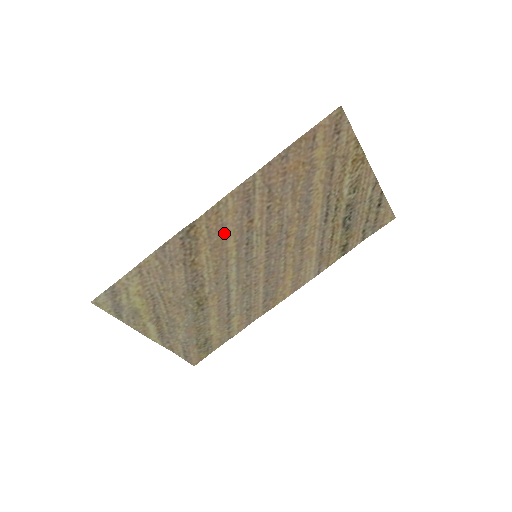
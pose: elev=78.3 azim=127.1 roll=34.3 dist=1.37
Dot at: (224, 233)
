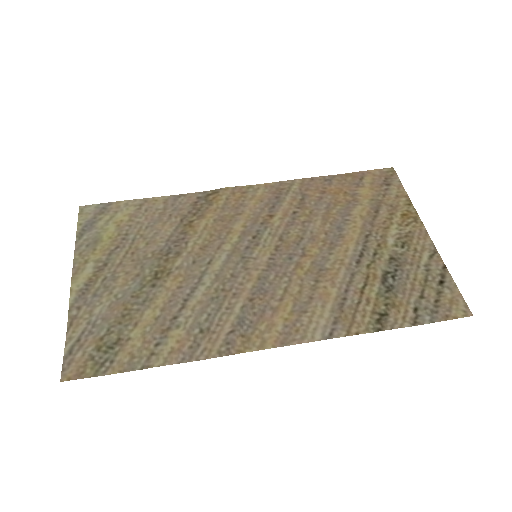
Dot at: (238, 213)
